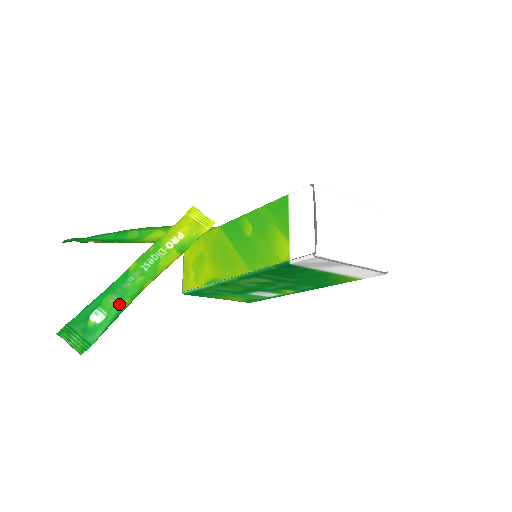
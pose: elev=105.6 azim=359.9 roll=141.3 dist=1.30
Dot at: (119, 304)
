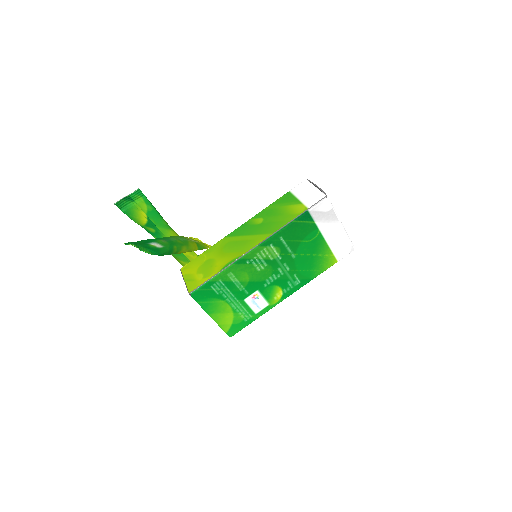
Dot at: (171, 245)
